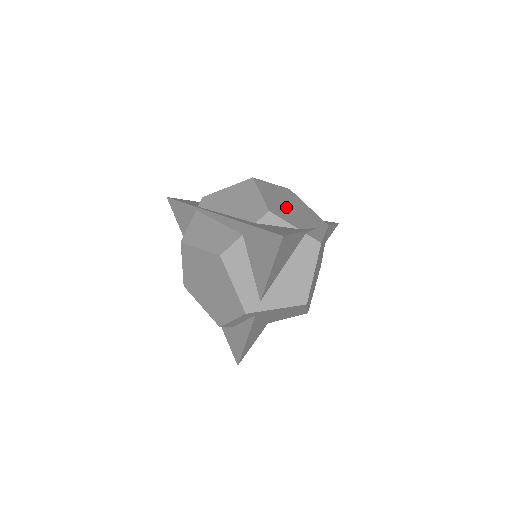
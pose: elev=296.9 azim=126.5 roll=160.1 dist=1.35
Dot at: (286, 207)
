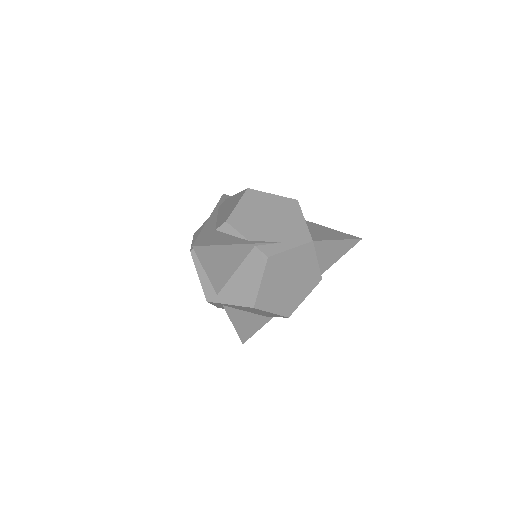
Dot at: (261, 219)
